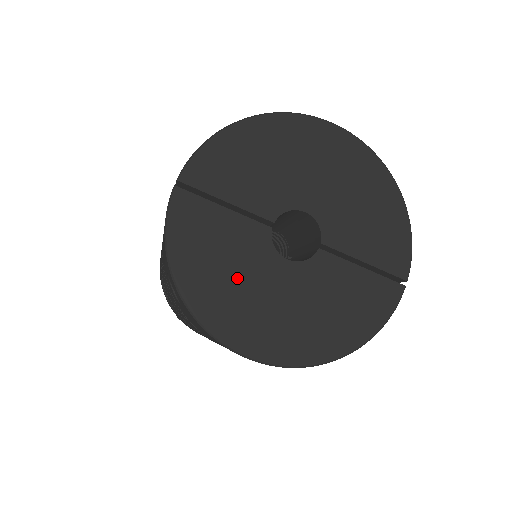
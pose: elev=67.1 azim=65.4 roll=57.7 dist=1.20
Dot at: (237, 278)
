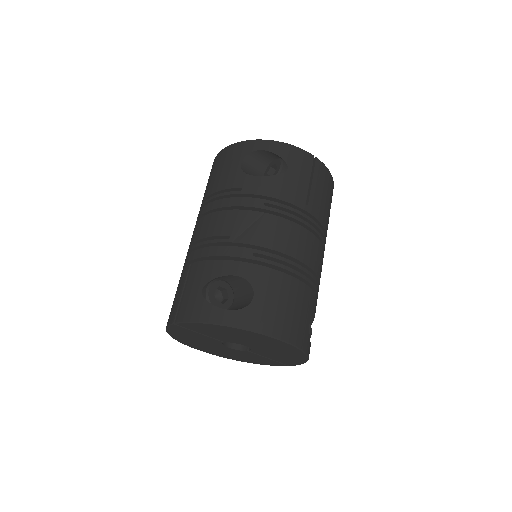
Dot at: (200, 343)
